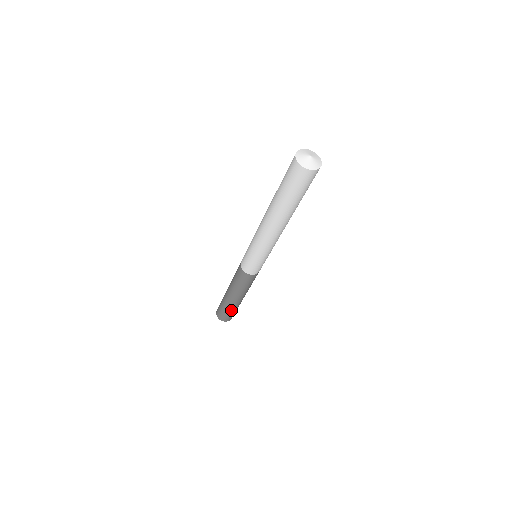
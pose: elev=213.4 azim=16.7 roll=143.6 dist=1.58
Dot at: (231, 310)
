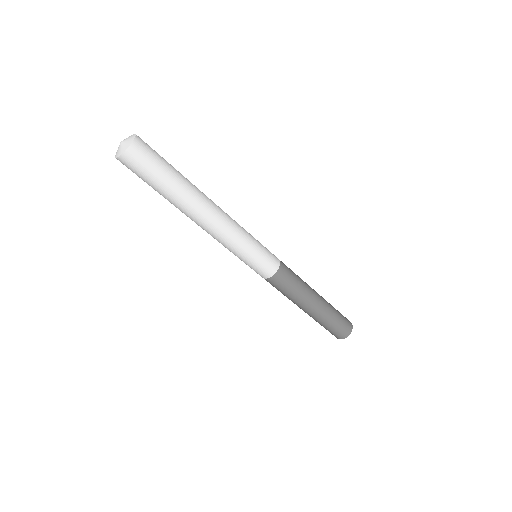
Dot at: (332, 318)
